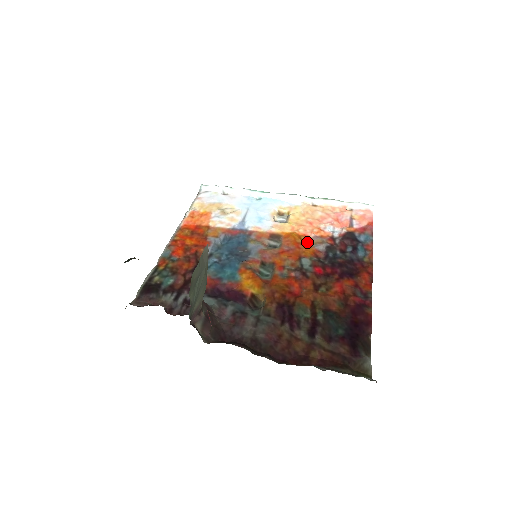
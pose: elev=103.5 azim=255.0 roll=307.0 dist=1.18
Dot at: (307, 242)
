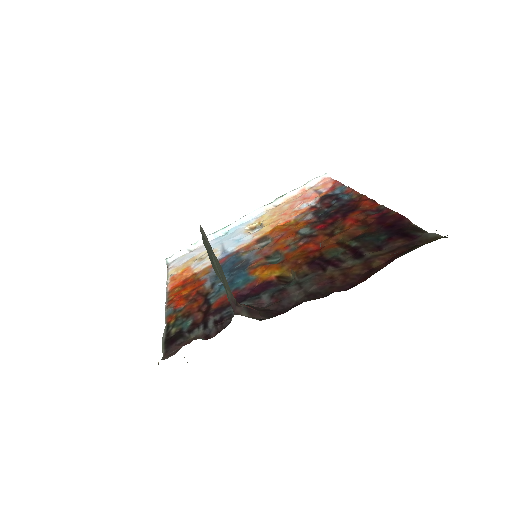
Dot at: (293, 223)
